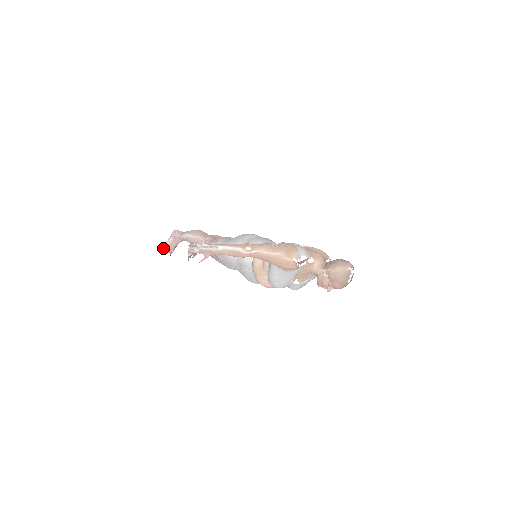
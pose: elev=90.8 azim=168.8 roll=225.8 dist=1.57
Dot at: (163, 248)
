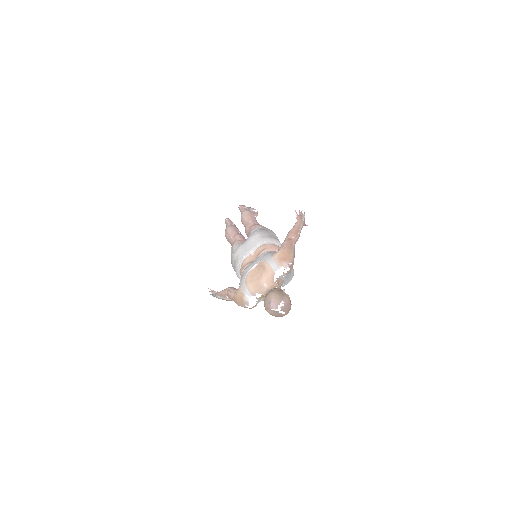
Dot at: occluded
